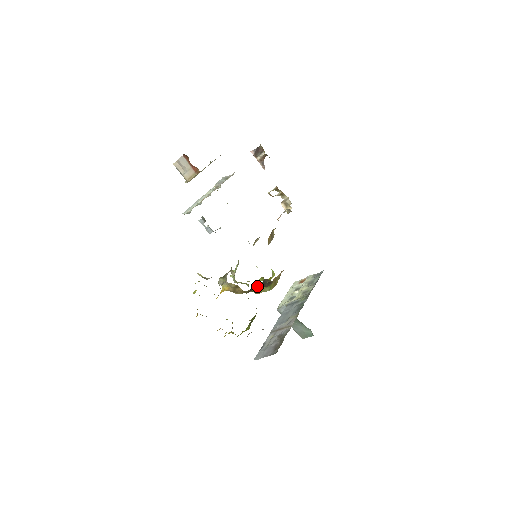
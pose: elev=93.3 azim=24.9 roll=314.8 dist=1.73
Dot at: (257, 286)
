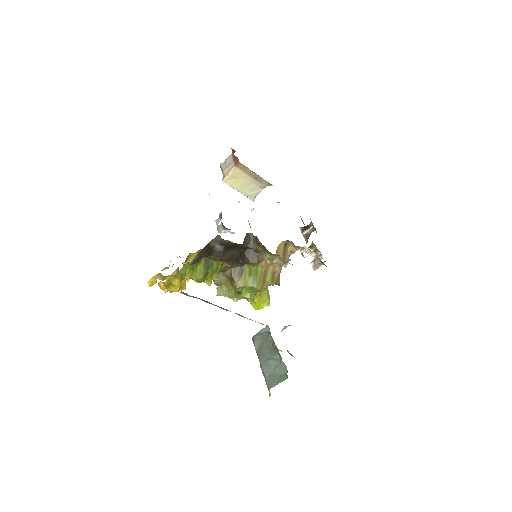
Dot at: occluded
